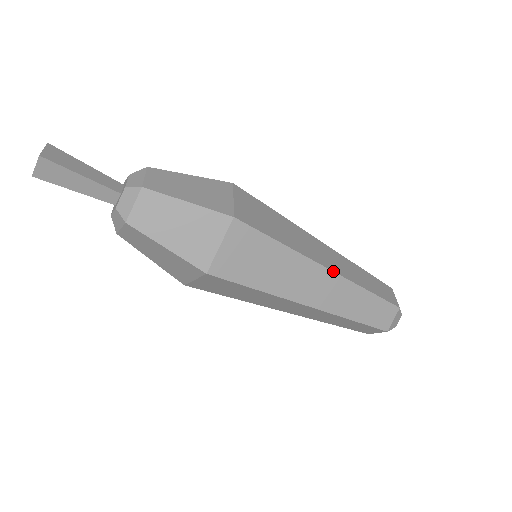
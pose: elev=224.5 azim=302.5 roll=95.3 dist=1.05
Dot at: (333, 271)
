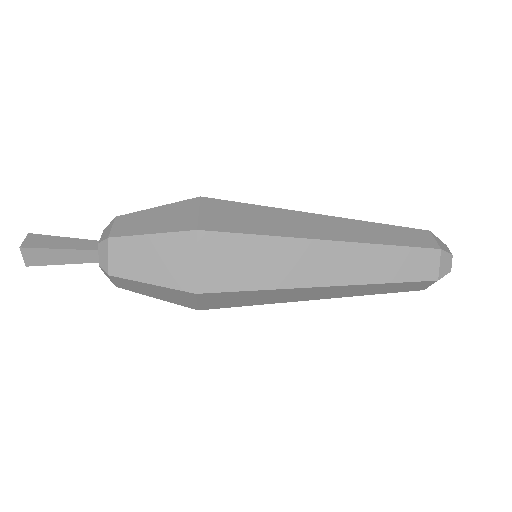
Dot at: (334, 240)
